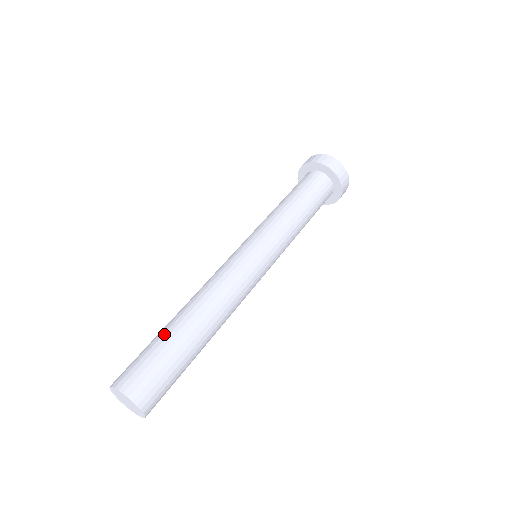
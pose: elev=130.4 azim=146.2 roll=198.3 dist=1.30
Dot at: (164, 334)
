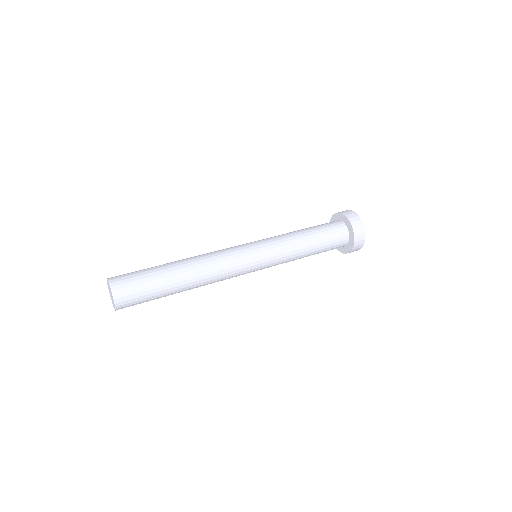
Dot at: occluded
